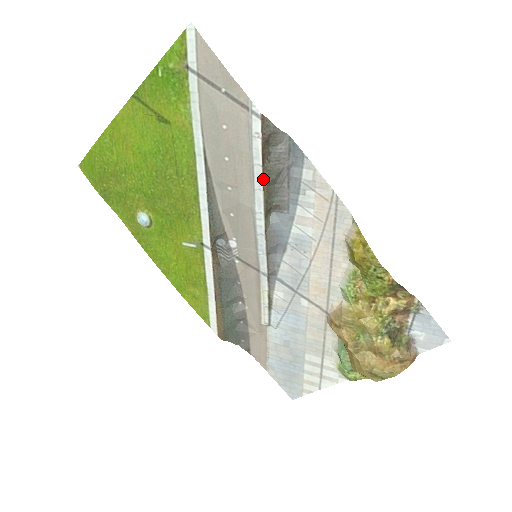
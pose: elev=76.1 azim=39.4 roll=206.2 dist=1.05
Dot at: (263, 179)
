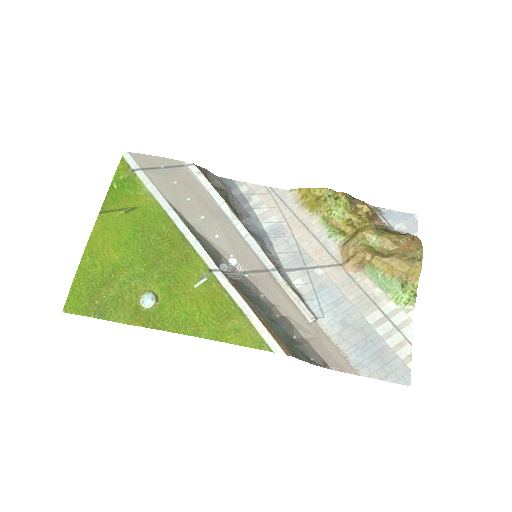
Dot at: (220, 195)
